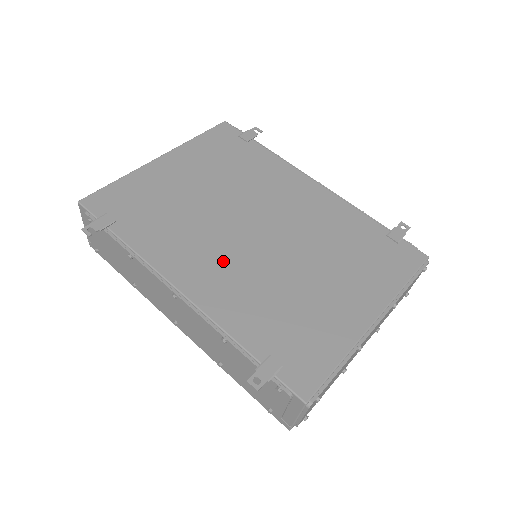
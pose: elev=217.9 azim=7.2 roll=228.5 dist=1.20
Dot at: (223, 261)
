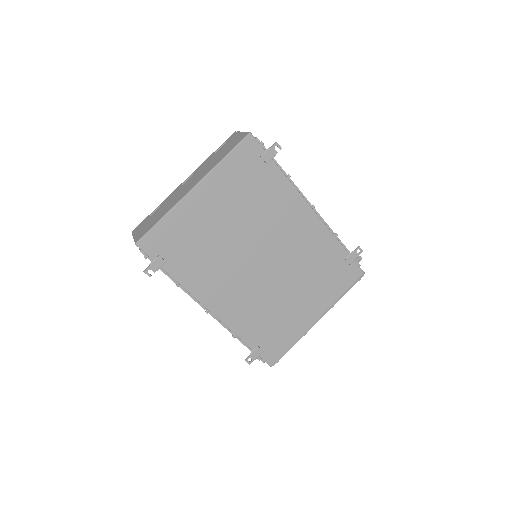
Dot at: (238, 288)
